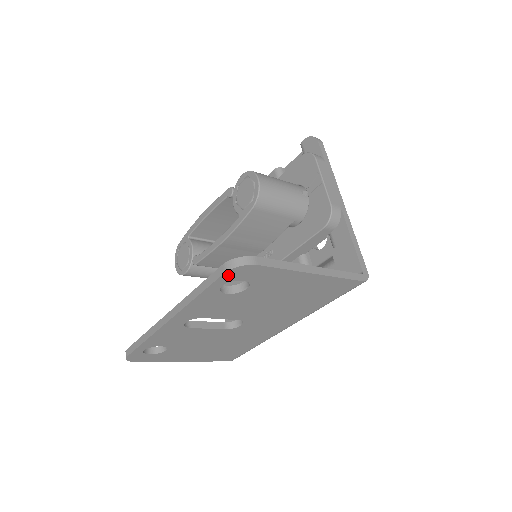
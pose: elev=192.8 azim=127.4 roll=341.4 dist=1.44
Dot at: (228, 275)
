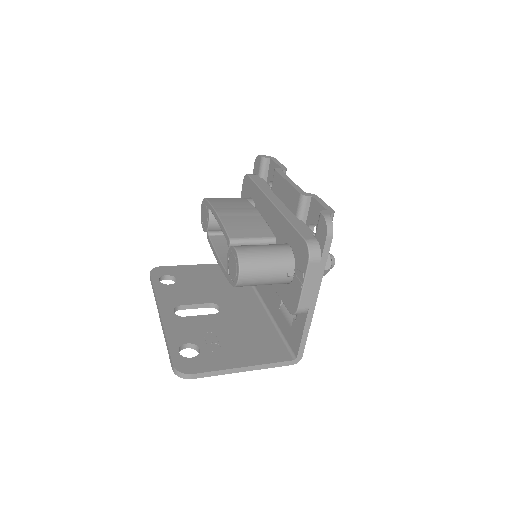
Dot at: occluded
